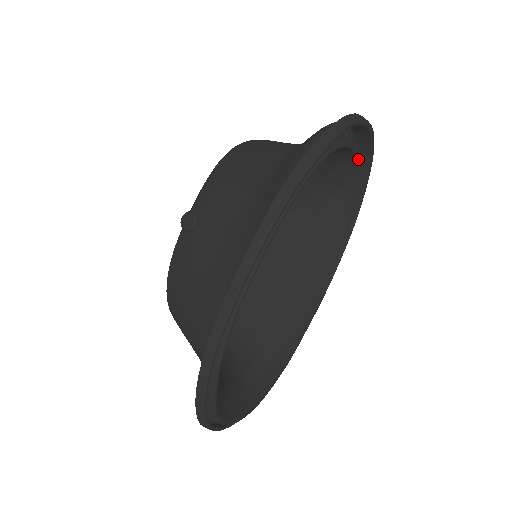
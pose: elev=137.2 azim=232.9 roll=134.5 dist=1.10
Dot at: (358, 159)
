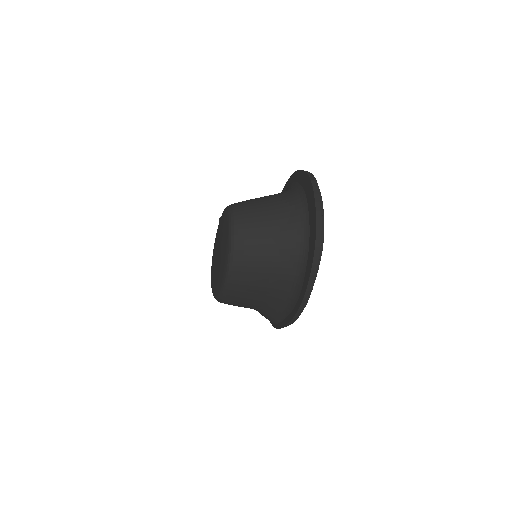
Dot at: occluded
